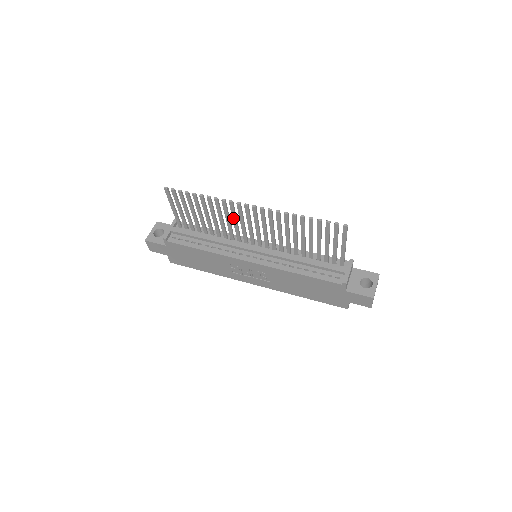
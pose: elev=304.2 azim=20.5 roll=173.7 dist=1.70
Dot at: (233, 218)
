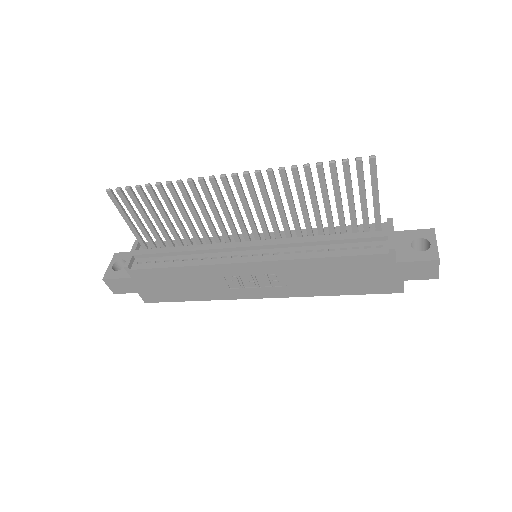
Dot at: (210, 206)
